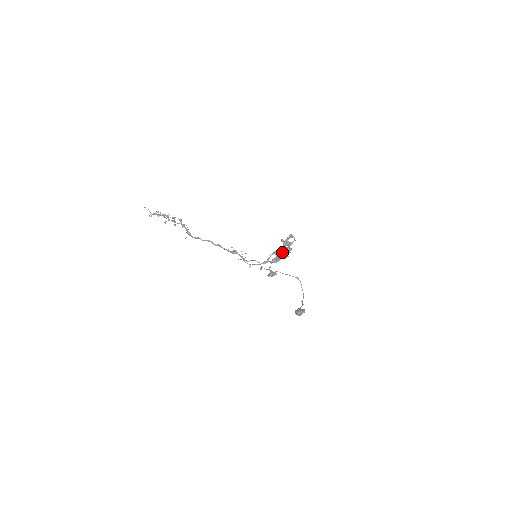
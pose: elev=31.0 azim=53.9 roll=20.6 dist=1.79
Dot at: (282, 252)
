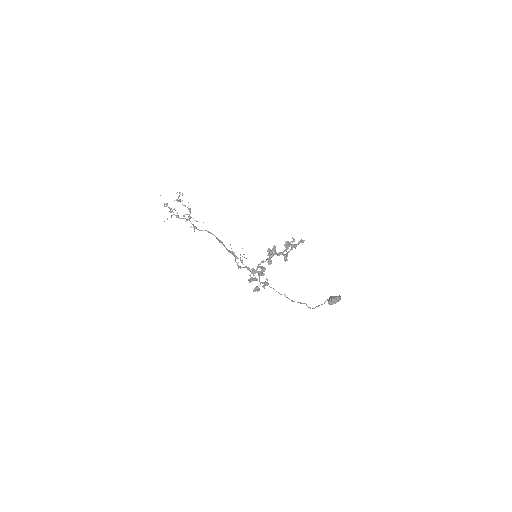
Dot at: (268, 264)
